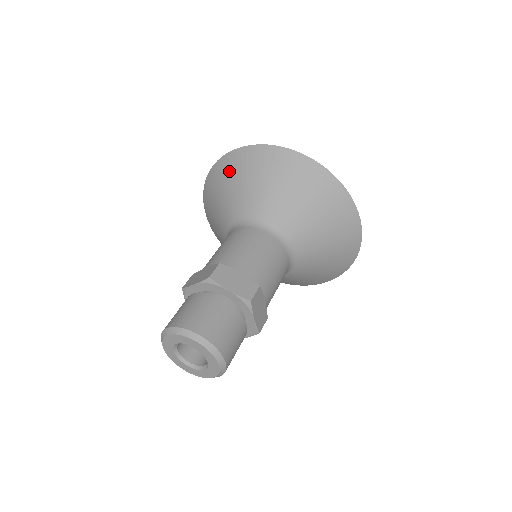
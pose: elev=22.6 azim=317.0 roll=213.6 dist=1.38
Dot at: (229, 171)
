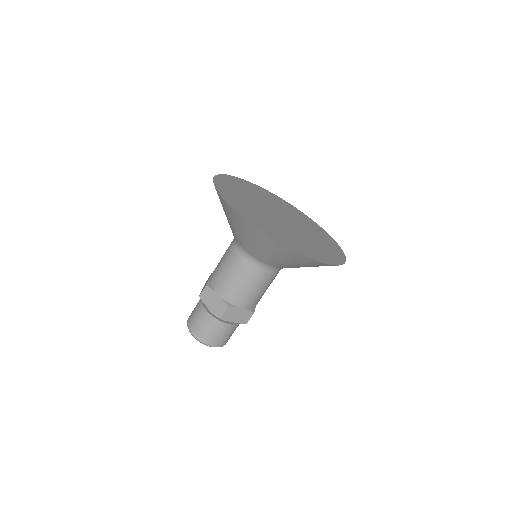
Dot at: occluded
